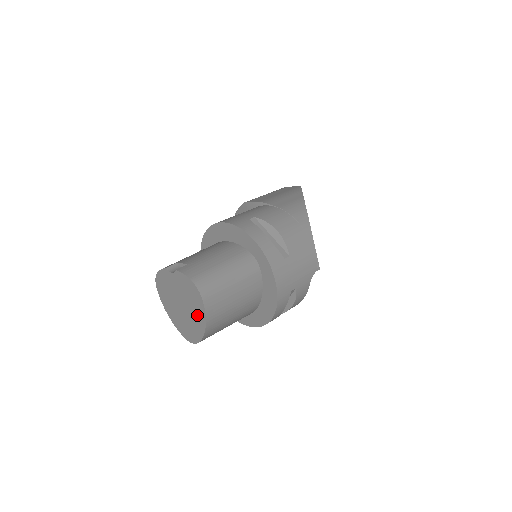
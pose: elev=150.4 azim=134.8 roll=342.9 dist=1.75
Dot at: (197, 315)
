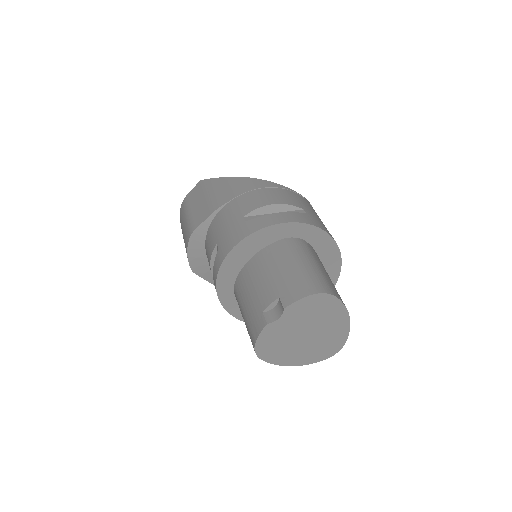
Dot at: (334, 319)
